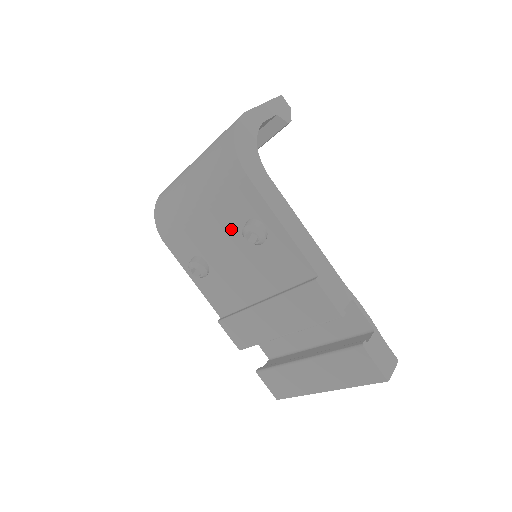
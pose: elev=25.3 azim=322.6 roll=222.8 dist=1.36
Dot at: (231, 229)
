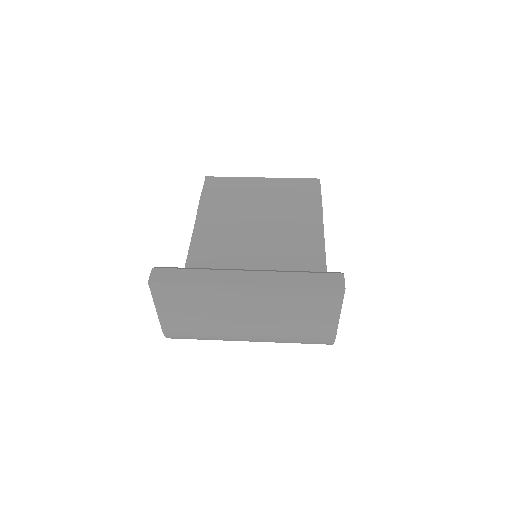
Dot at: occluded
